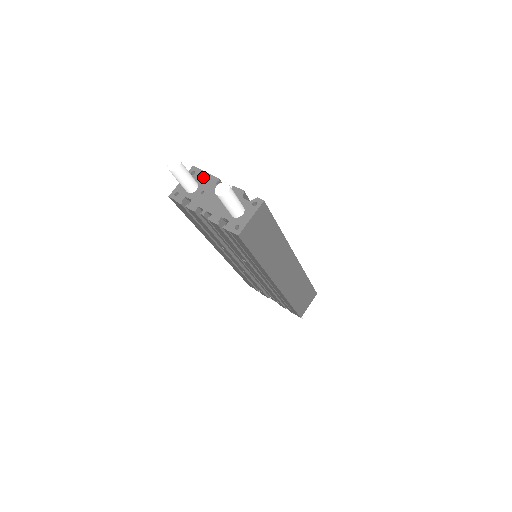
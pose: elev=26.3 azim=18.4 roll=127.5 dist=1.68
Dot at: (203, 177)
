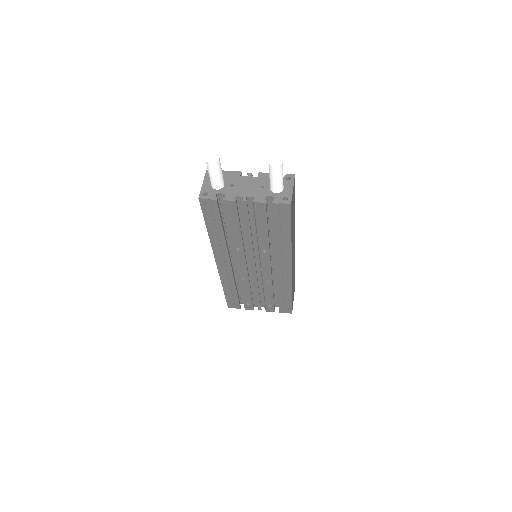
Dot at: (224, 174)
